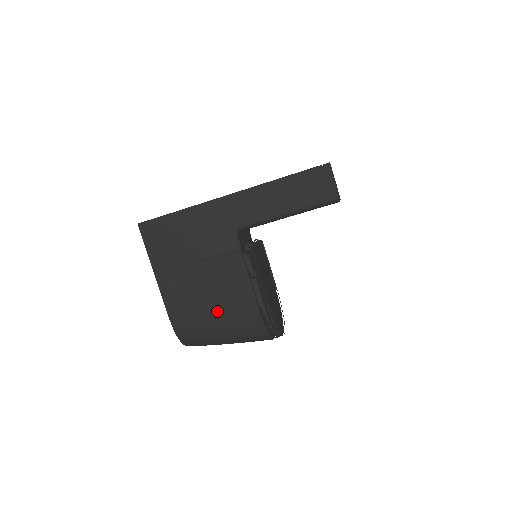
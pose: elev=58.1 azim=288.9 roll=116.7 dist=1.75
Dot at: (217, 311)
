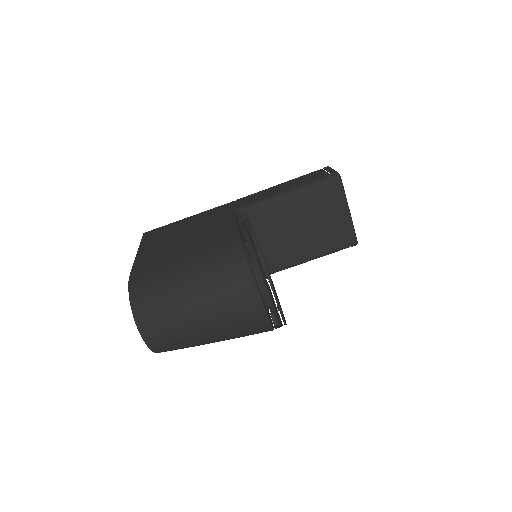
Dot at: (189, 250)
